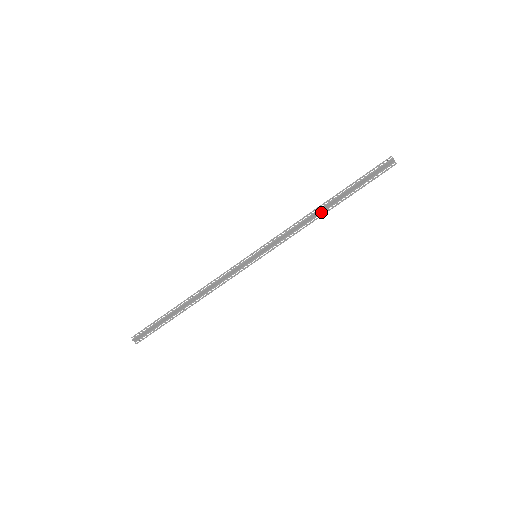
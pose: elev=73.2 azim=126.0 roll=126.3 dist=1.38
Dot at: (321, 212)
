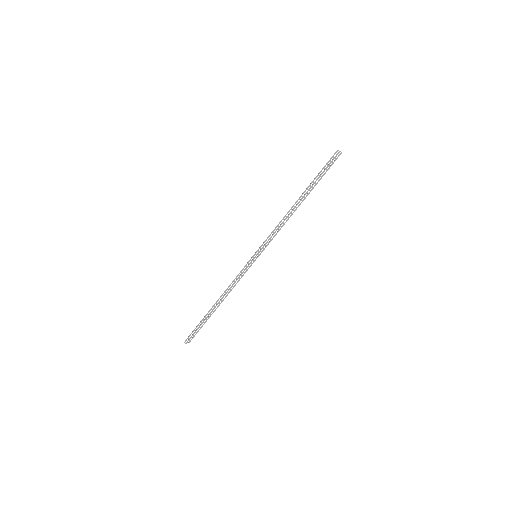
Dot at: (294, 207)
